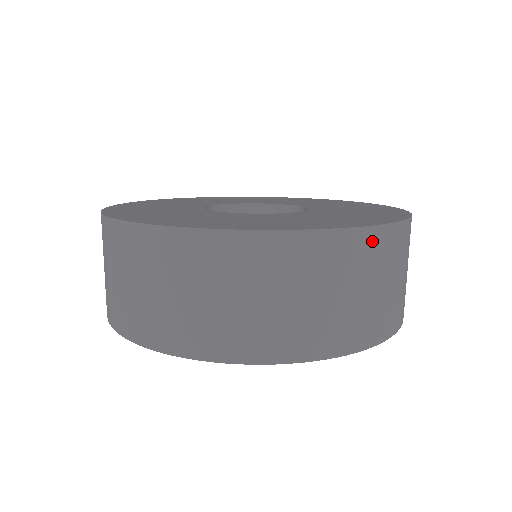
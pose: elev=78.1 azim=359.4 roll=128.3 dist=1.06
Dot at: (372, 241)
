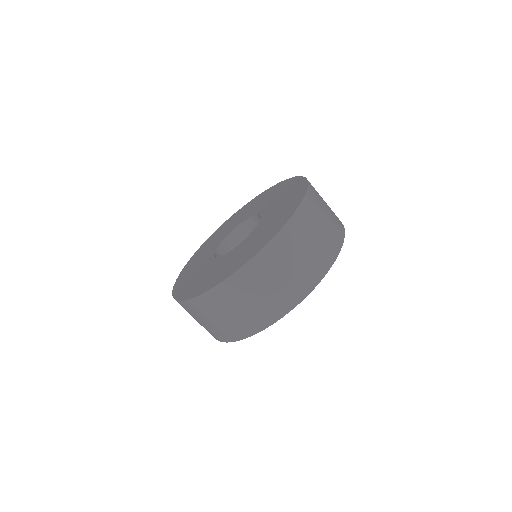
Dot at: (290, 231)
